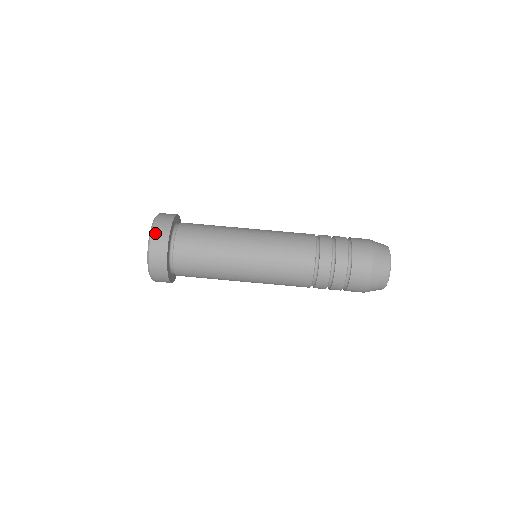
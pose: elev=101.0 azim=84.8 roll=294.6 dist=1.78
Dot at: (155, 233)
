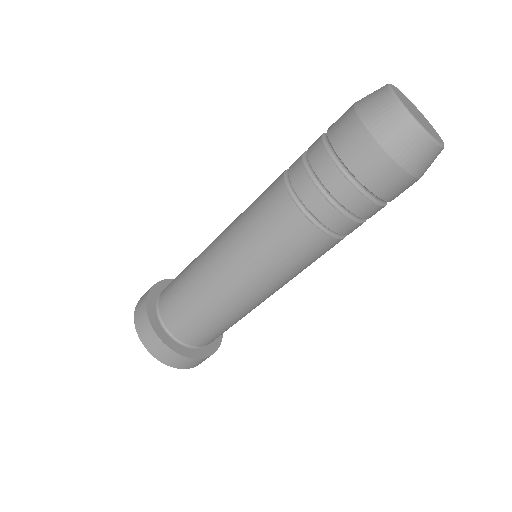
Dot at: (141, 334)
